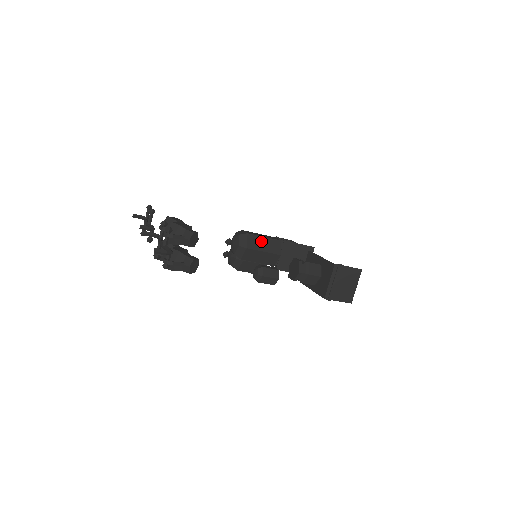
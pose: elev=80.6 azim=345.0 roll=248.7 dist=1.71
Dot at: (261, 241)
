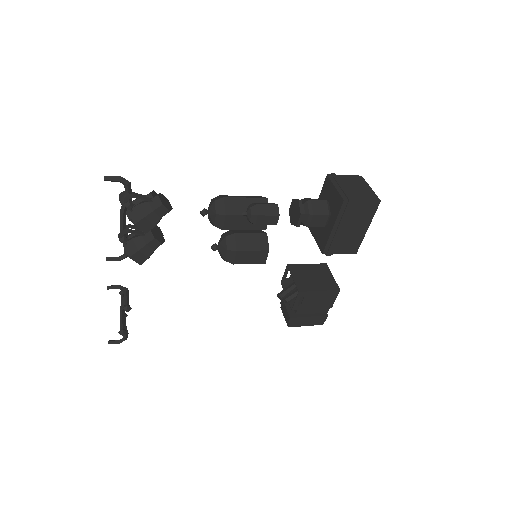
Dot at: (238, 196)
